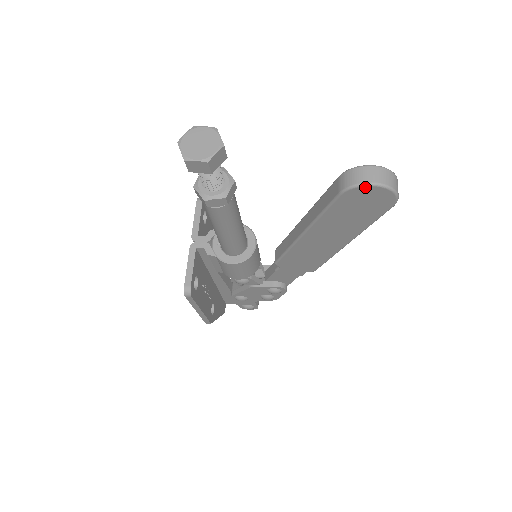
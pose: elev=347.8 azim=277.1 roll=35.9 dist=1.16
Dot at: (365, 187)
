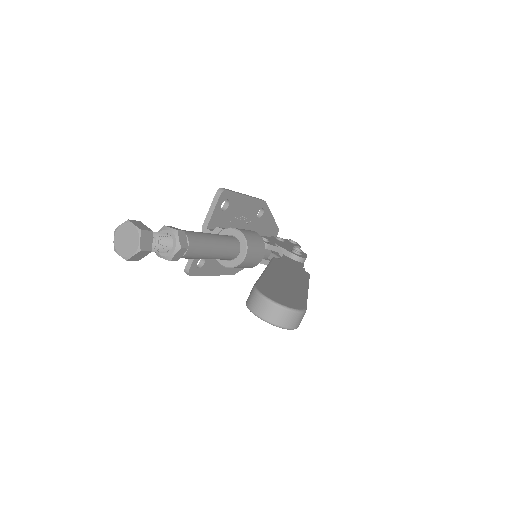
Dot at: (257, 315)
